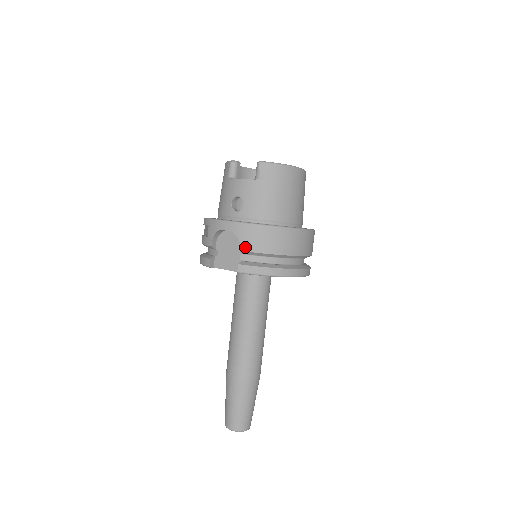
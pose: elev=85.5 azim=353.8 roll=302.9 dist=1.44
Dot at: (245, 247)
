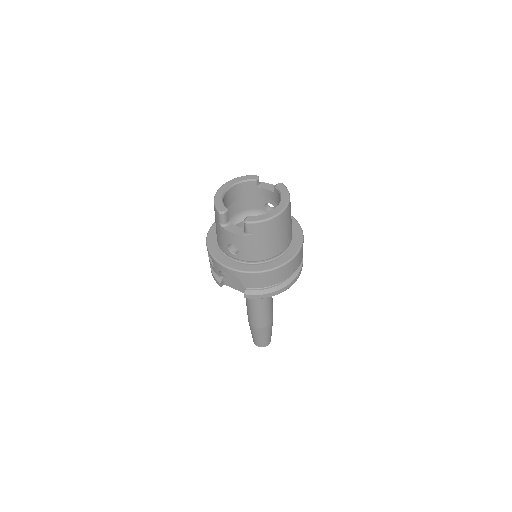
Dot at: (247, 286)
